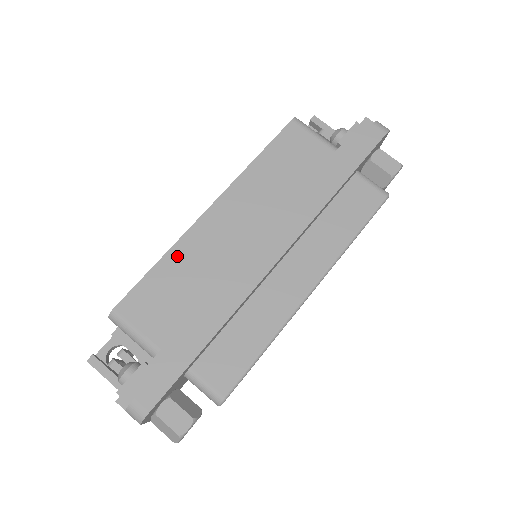
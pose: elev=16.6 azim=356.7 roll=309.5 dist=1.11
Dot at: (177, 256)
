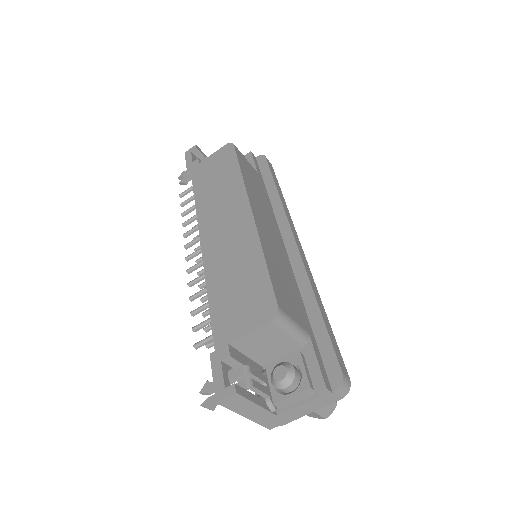
Dot at: (267, 252)
